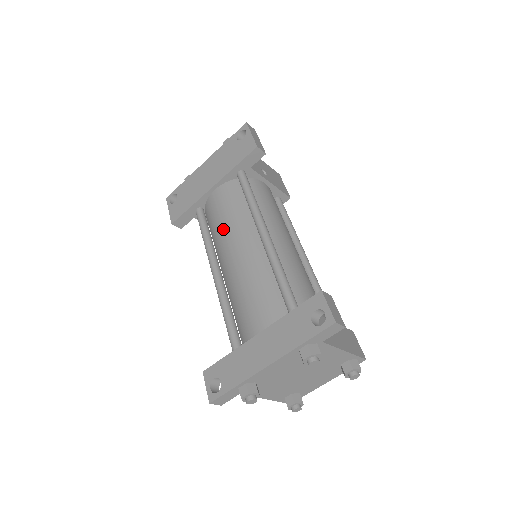
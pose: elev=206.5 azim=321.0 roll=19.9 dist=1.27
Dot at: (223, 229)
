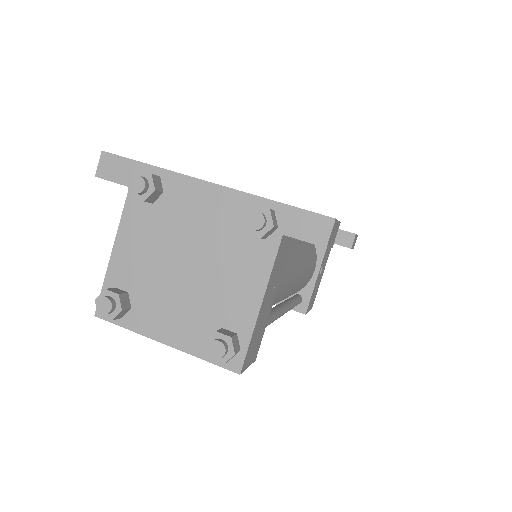
Dot at: occluded
